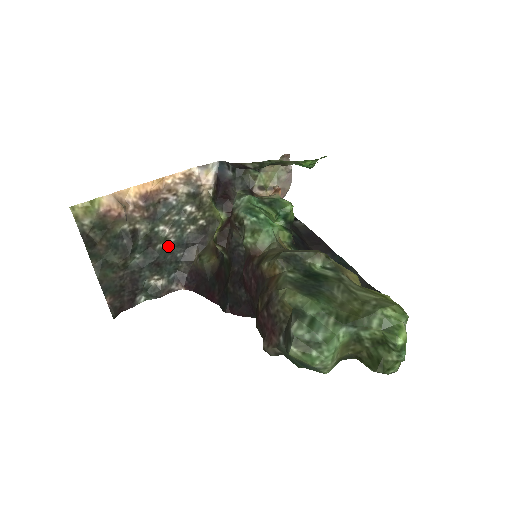
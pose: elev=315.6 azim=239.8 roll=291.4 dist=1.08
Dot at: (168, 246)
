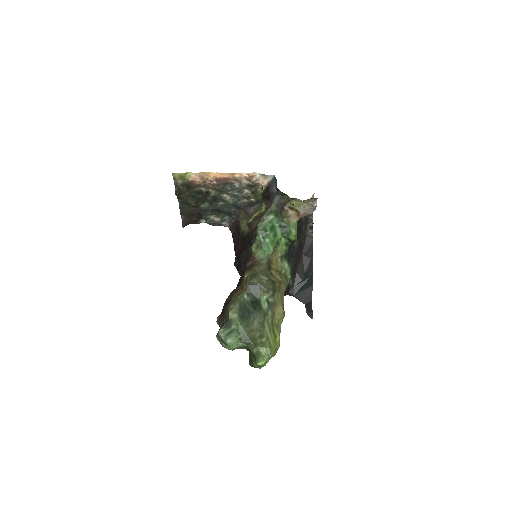
Dot at: (227, 203)
